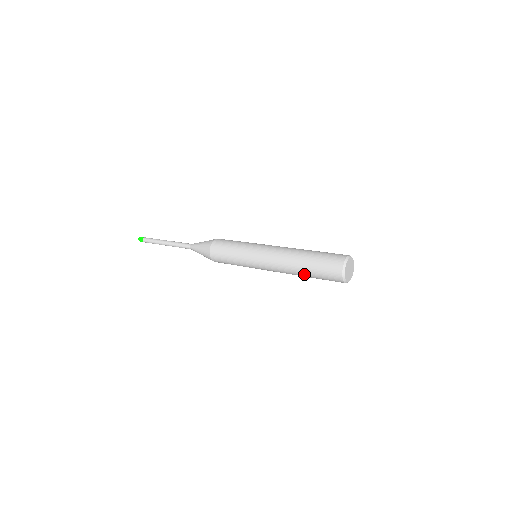
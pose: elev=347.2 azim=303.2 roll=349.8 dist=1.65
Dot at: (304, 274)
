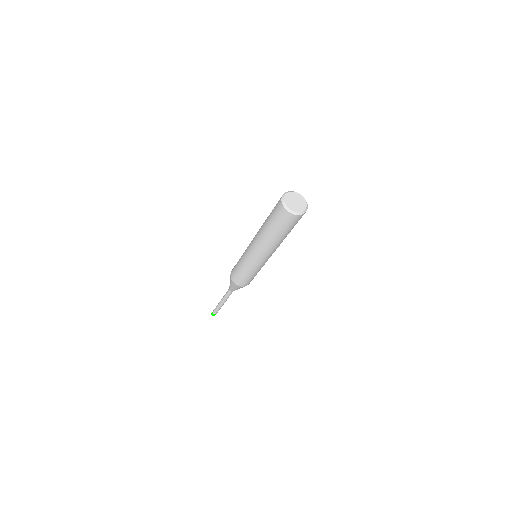
Dot at: (266, 220)
